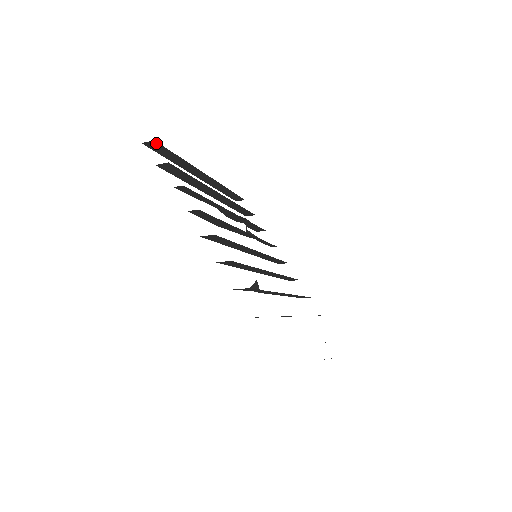
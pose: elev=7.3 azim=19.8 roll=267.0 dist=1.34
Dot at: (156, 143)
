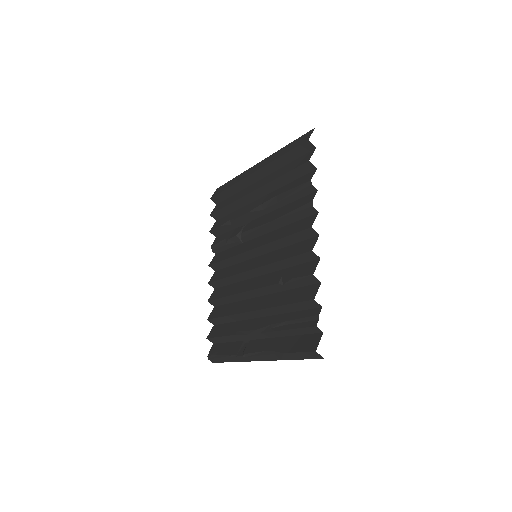
Dot at: (311, 148)
